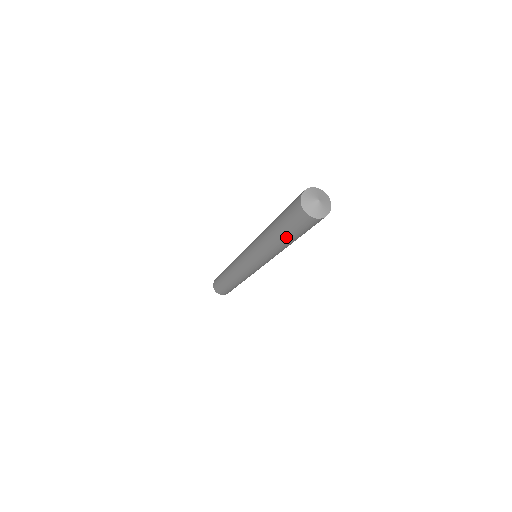
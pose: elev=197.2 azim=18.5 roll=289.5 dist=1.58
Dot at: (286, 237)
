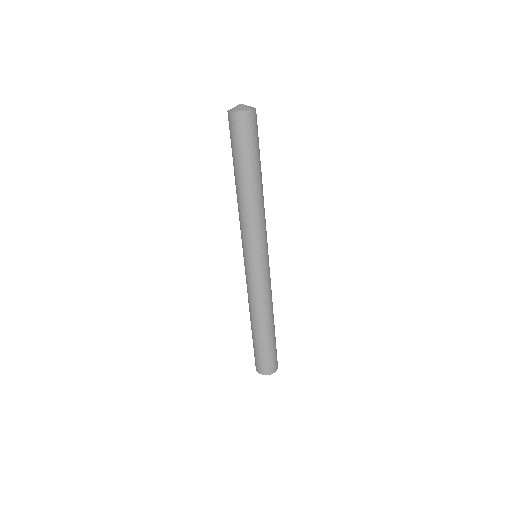
Dot at: (238, 167)
